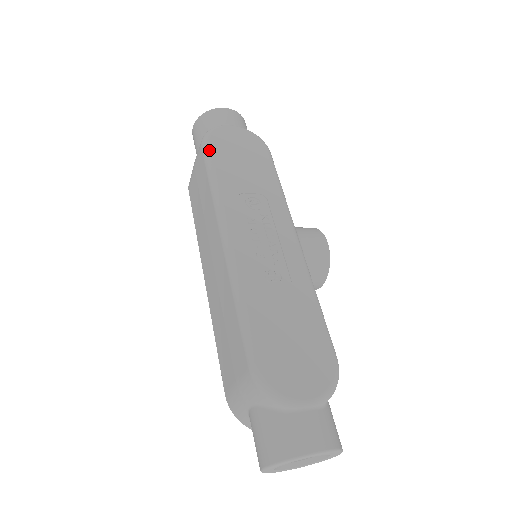
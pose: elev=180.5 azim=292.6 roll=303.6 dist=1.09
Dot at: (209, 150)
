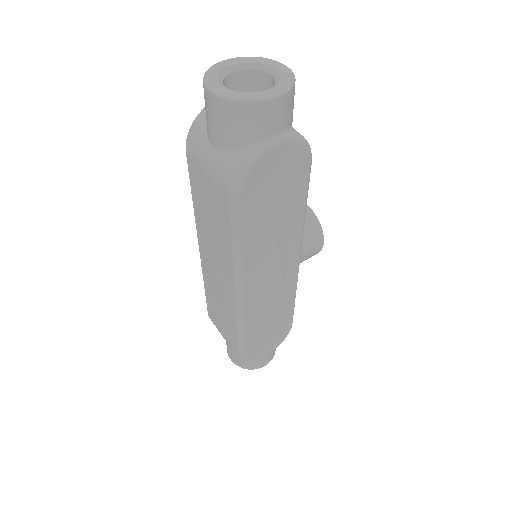
Dot at: (240, 207)
